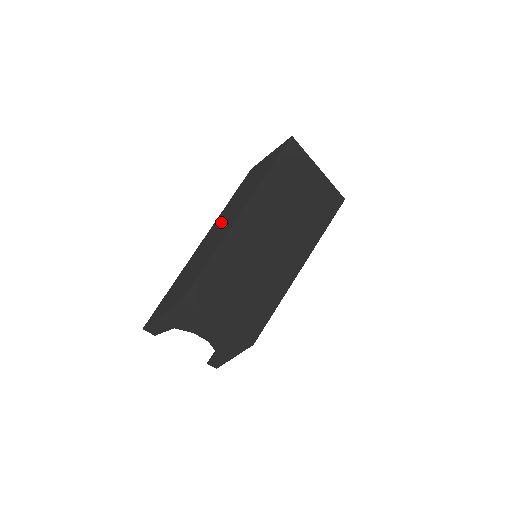
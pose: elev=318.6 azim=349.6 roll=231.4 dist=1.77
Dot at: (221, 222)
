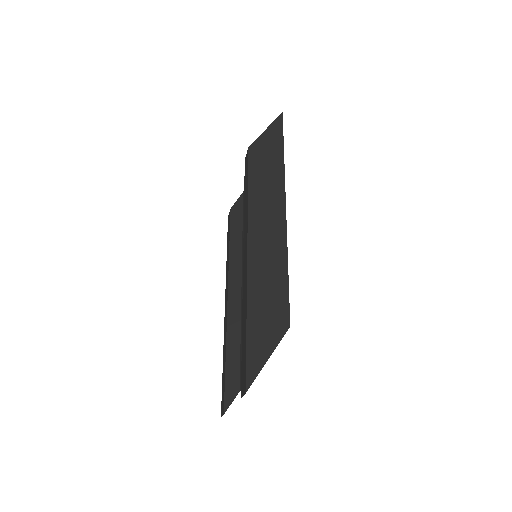
Dot at: (262, 216)
